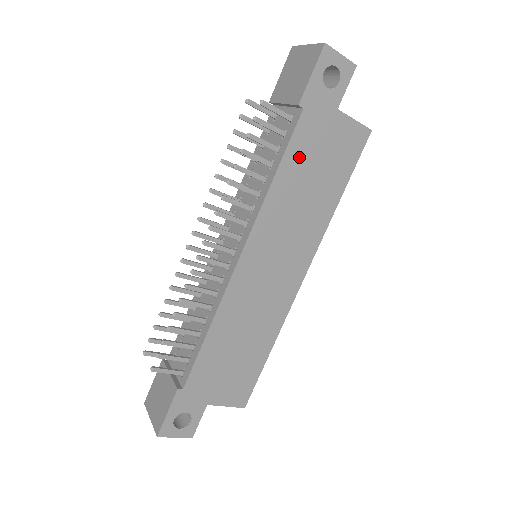
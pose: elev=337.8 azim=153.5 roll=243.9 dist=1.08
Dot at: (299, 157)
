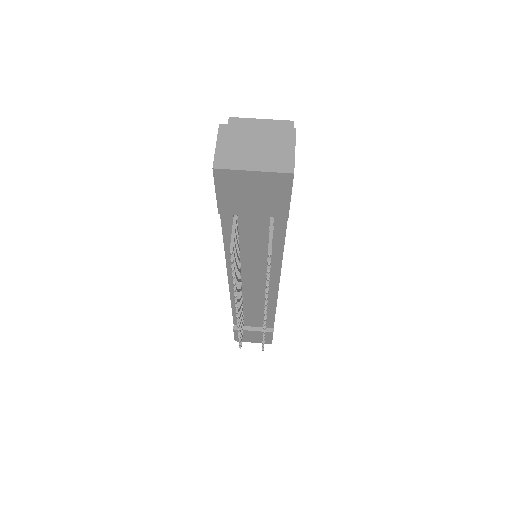
Dot at: occluded
